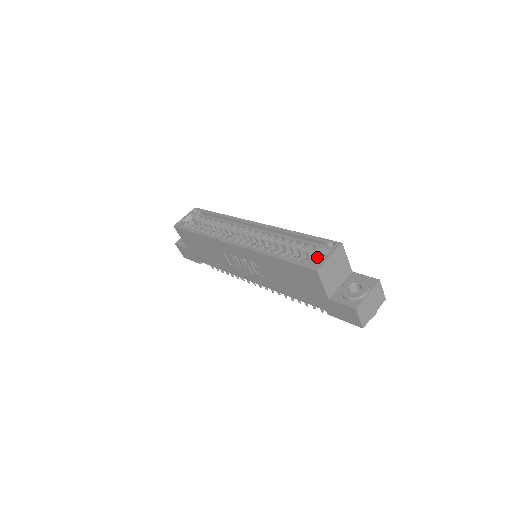
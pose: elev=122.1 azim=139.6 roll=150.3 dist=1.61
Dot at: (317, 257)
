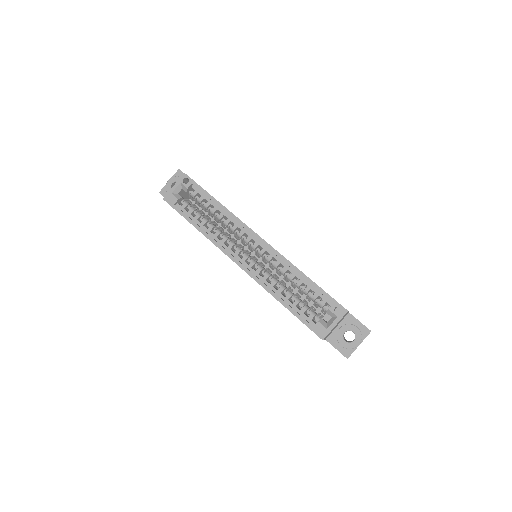
Dot at: (322, 309)
